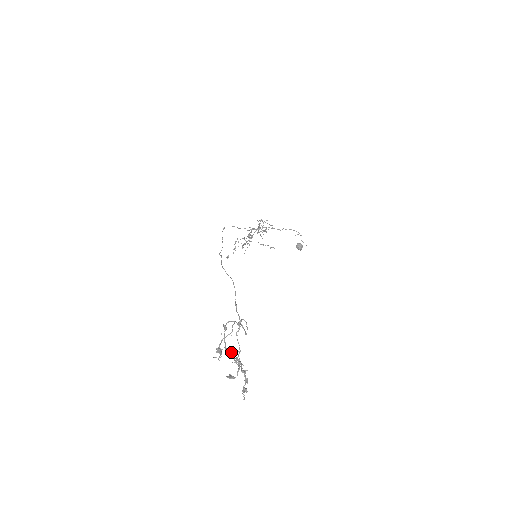
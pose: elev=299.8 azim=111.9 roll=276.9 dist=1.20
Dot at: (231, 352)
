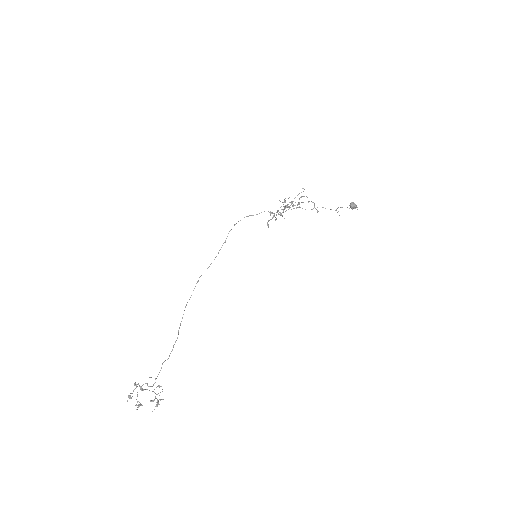
Dot at: (147, 389)
